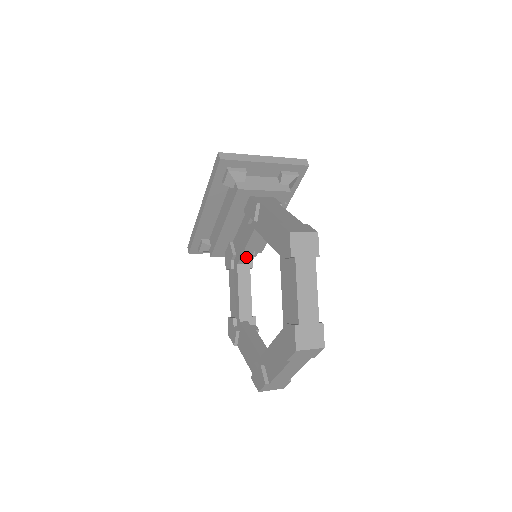
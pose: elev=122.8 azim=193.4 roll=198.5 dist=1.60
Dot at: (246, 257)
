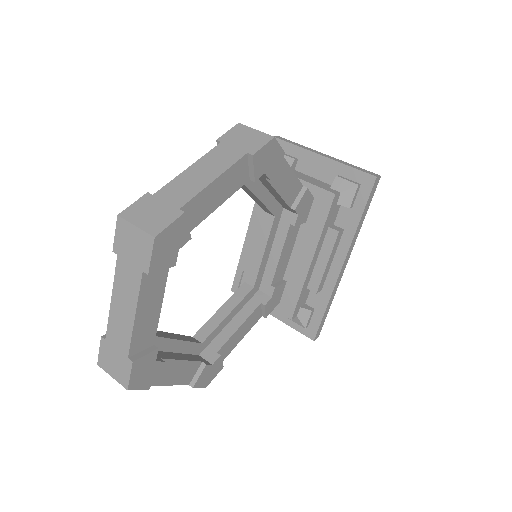
Dot at: (255, 271)
